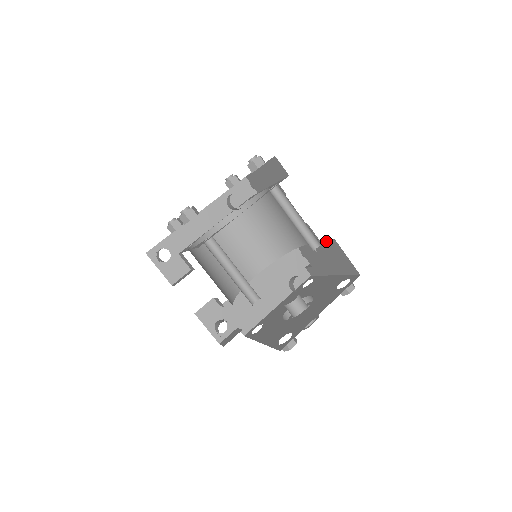
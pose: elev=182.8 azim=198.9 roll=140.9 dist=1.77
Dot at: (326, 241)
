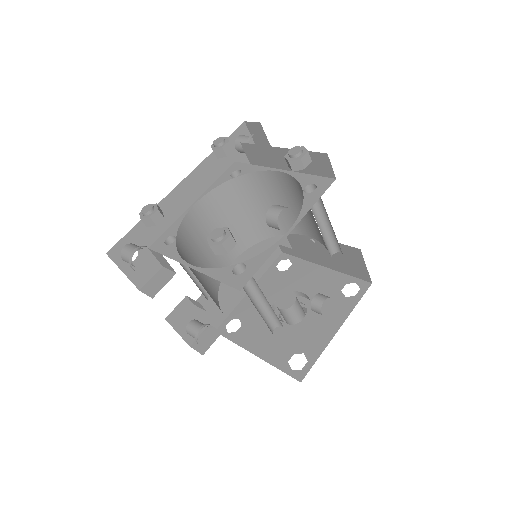
Dot at: (343, 245)
